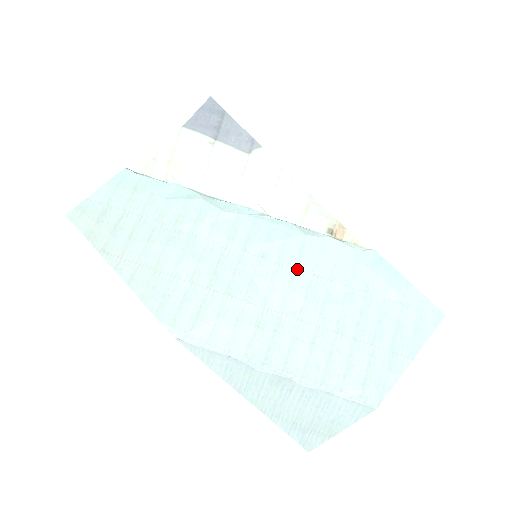
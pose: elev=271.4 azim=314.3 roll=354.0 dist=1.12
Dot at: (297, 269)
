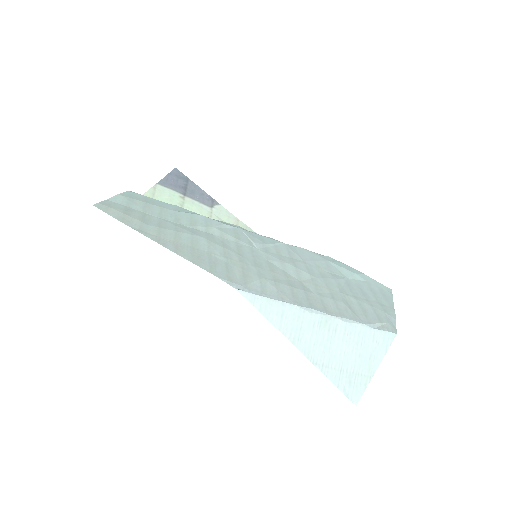
Dot at: (293, 259)
